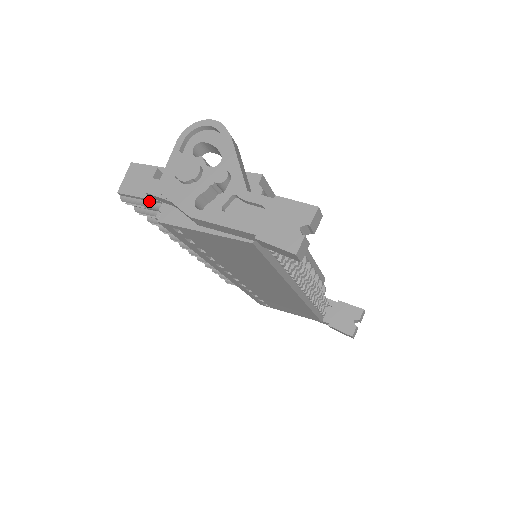
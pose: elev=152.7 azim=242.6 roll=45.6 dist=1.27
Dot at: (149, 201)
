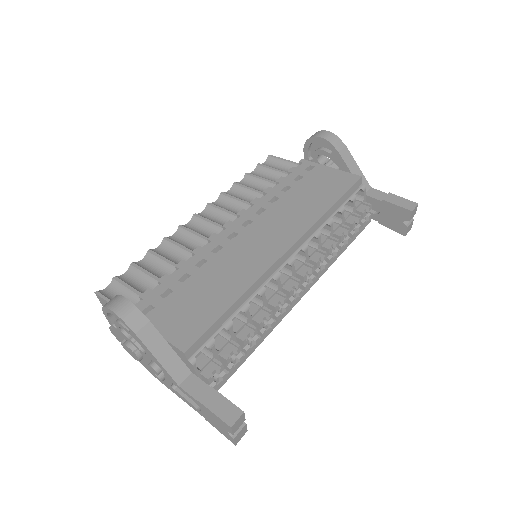
Dot at: occluded
